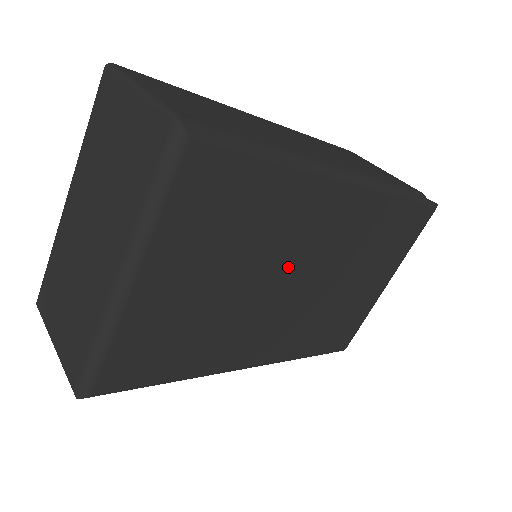
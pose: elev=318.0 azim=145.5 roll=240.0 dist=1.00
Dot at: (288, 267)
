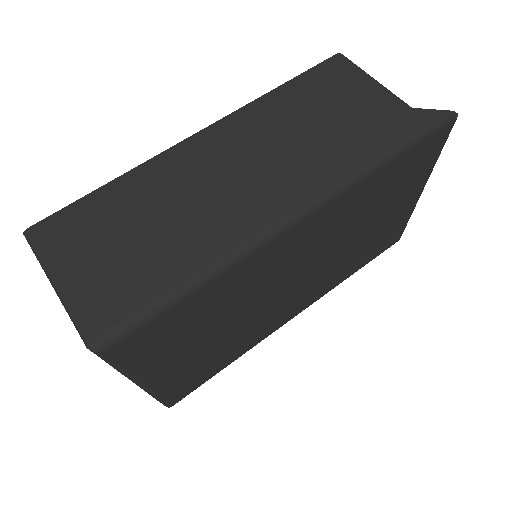
Dot at: (278, 285)
